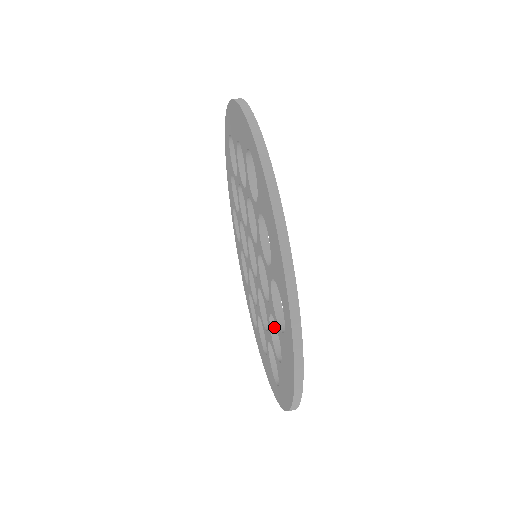
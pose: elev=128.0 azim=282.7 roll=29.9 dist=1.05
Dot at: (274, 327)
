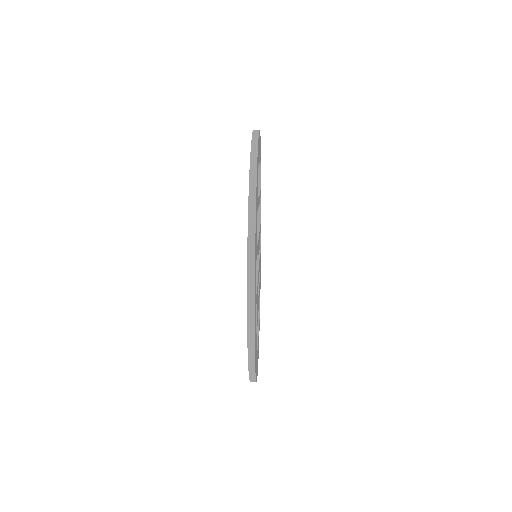
Dot at: occluded
